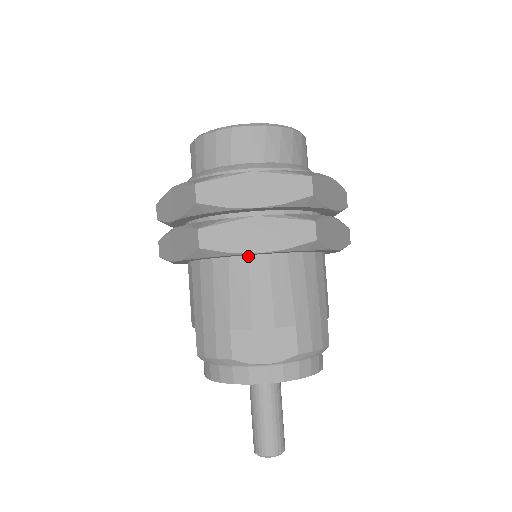
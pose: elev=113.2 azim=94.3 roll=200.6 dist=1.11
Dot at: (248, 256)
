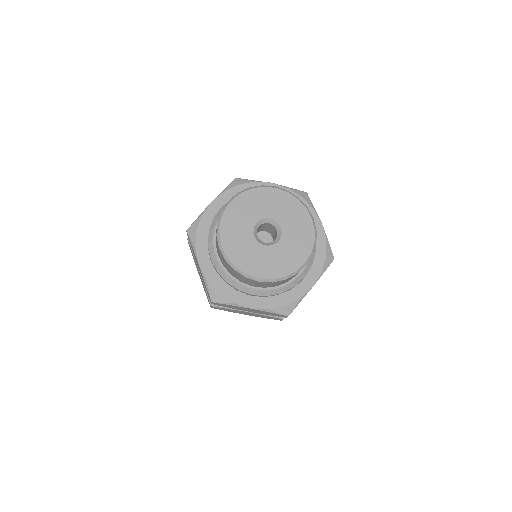
Dot at: occluded
